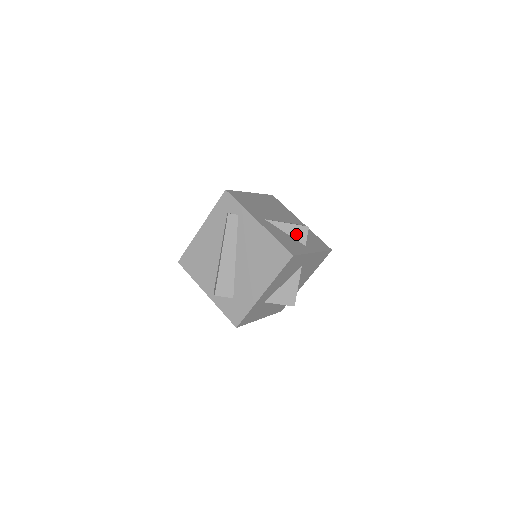
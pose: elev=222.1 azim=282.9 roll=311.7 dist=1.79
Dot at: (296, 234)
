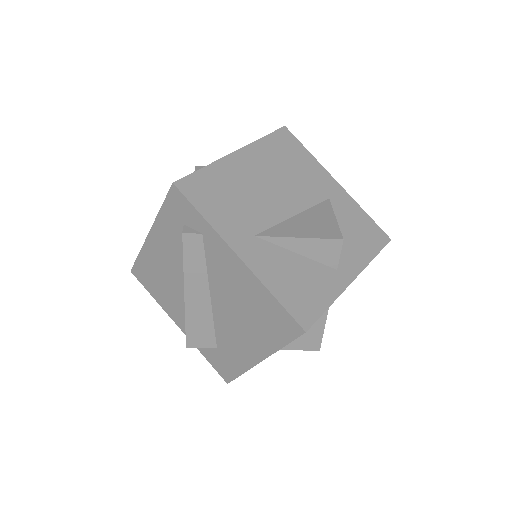
Dot at: (318, 253)
